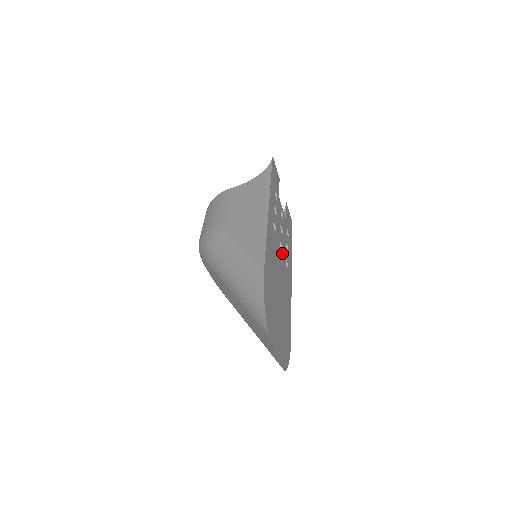
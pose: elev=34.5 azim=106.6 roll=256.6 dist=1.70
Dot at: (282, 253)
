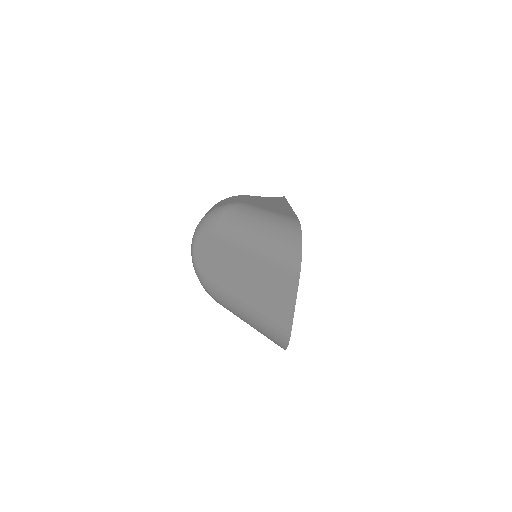
Dot at: occluded
